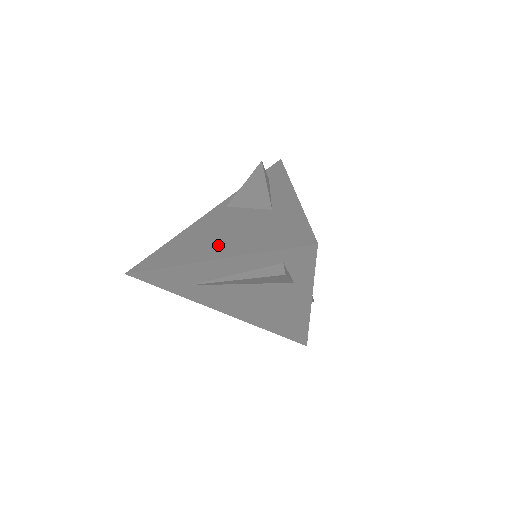
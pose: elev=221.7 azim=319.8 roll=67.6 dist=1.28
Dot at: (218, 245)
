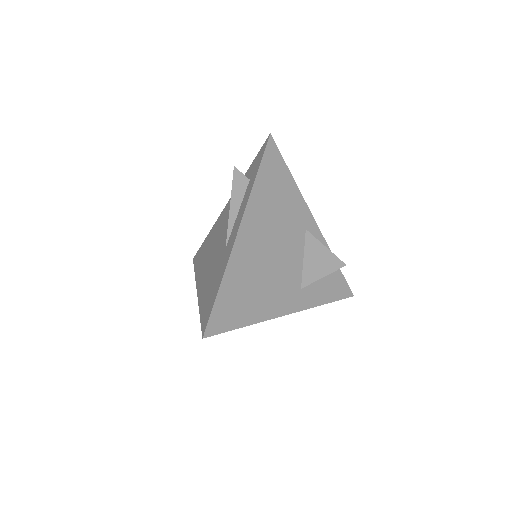
Dot at: (204, 274)
